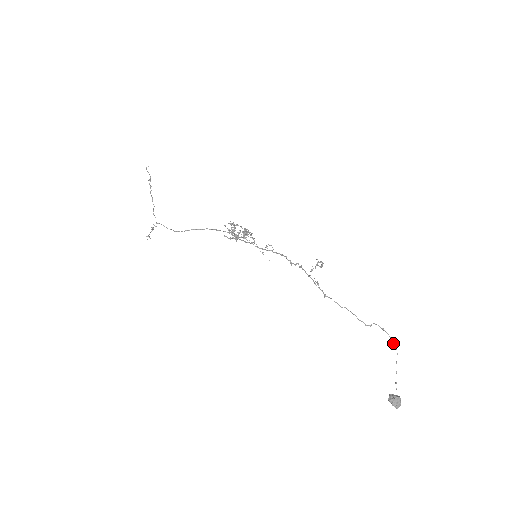
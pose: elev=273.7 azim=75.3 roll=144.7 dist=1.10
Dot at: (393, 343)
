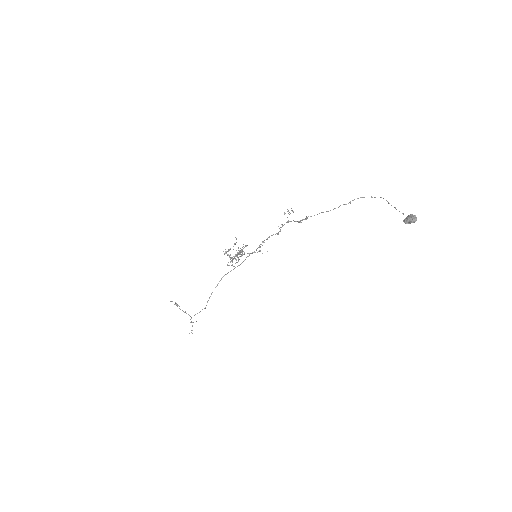
Dot at: (375, 197)
